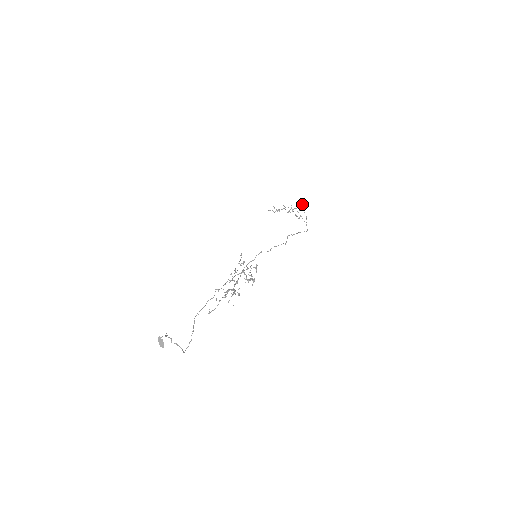
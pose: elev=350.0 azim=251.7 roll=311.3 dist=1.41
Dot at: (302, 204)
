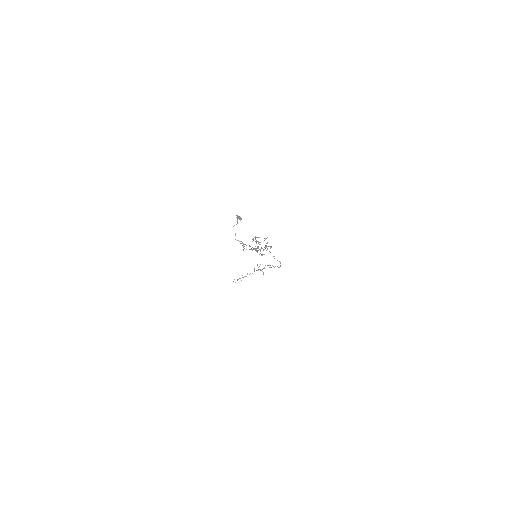
Dot at: (264, 267)
